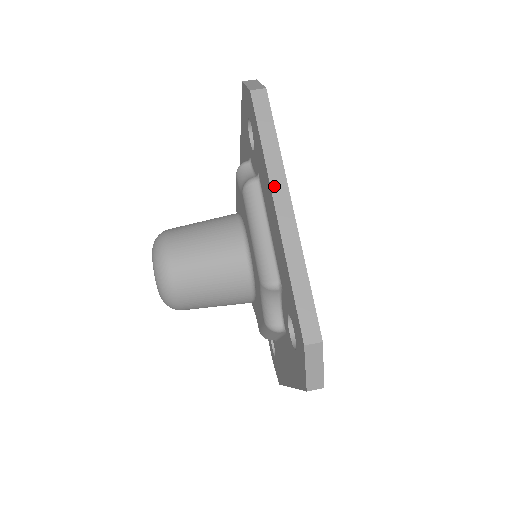
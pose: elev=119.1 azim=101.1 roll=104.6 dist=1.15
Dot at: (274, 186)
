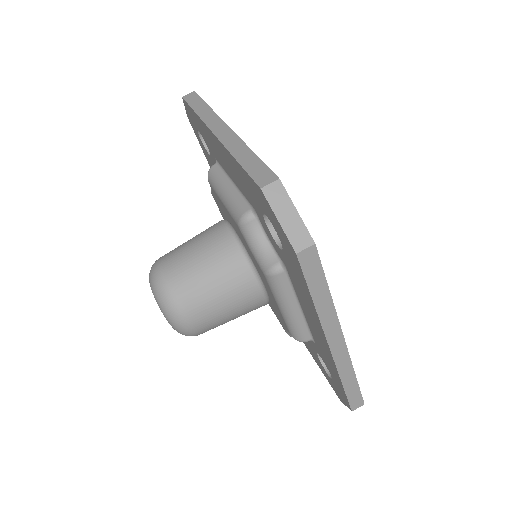
Dot at: (209, 124)
